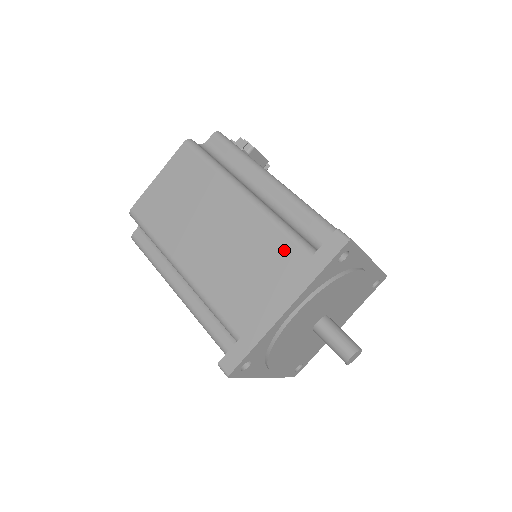
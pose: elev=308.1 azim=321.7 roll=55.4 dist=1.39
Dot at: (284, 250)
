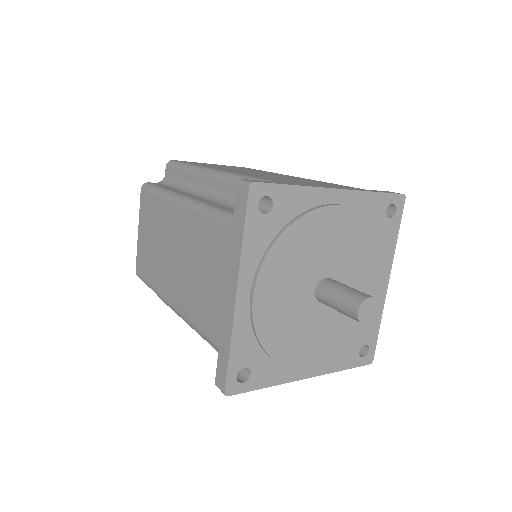
Dot at: (337, 185)
